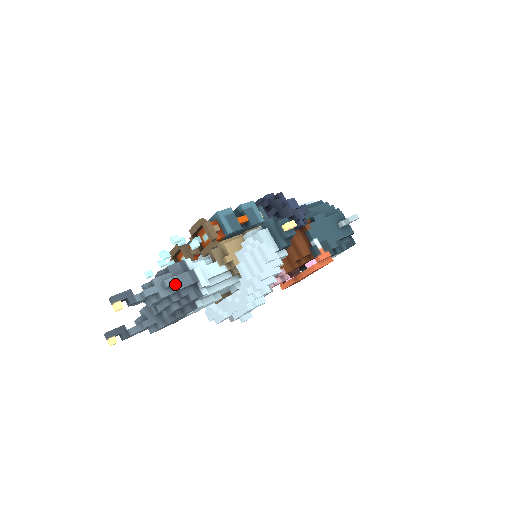
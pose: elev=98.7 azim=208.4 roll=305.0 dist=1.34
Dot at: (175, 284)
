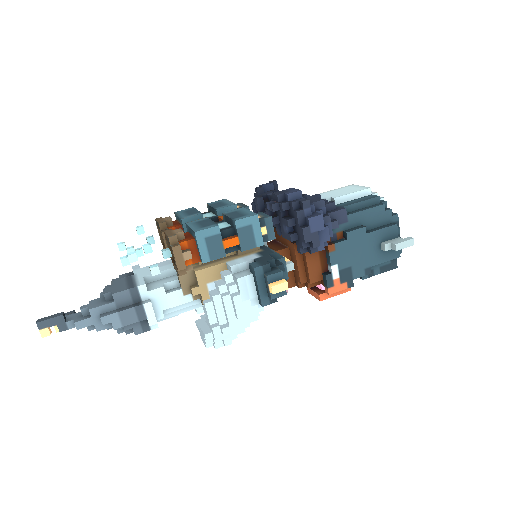
Dot at: (114, 322)
